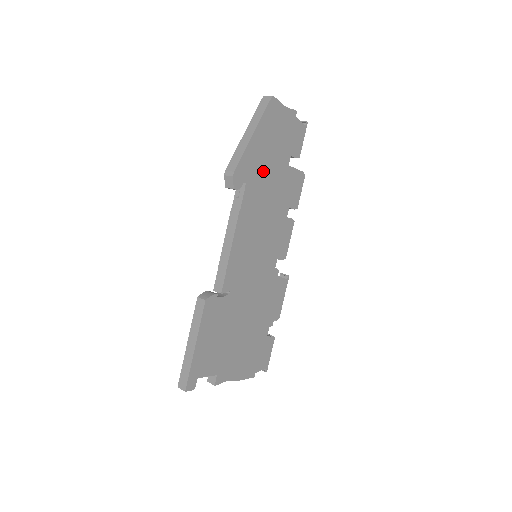
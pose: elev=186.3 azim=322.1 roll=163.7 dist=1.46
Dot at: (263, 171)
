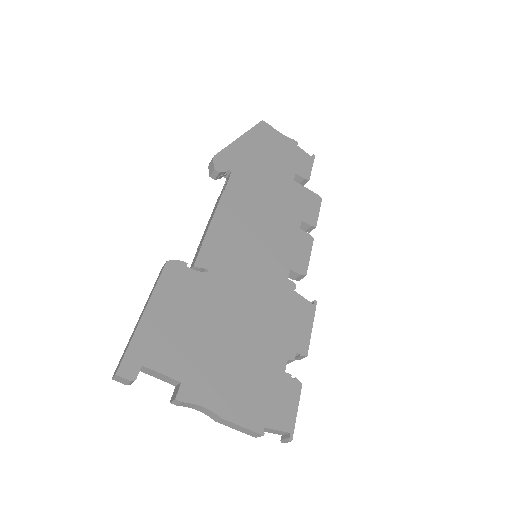
Dot at: (256, 171)
